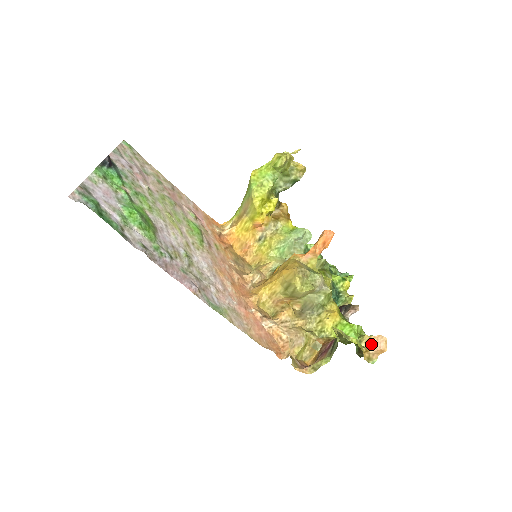
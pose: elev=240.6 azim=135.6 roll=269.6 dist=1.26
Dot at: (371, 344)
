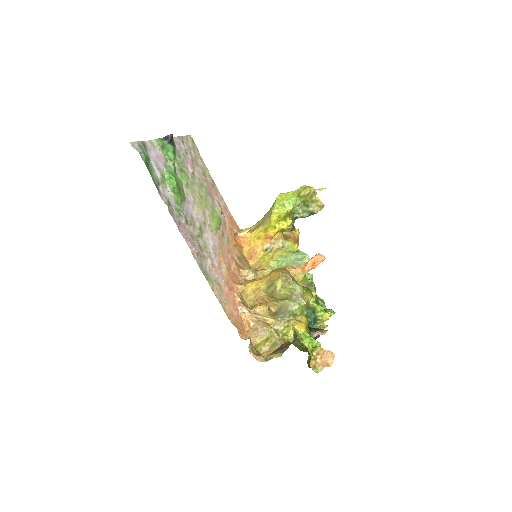
Dot at: (320, 355)
